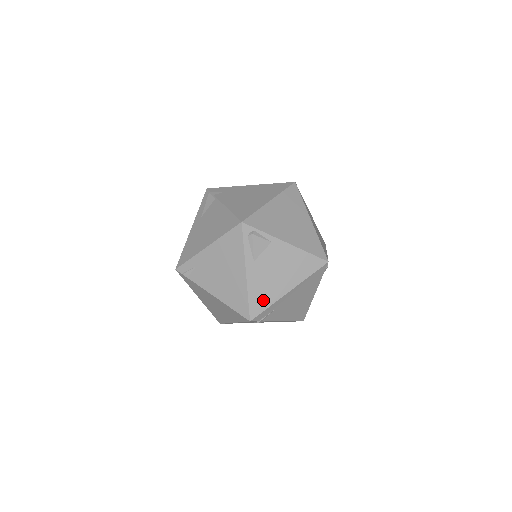
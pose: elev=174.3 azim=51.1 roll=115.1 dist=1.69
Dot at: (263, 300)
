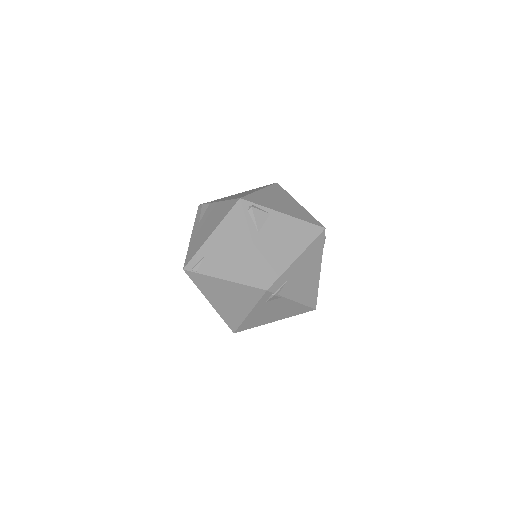
Dot at: (275, 268)
